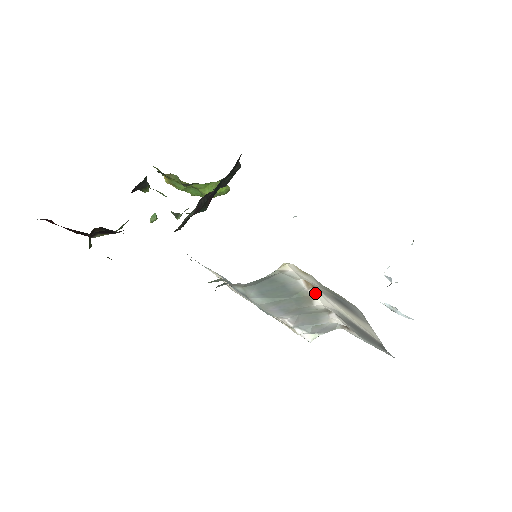
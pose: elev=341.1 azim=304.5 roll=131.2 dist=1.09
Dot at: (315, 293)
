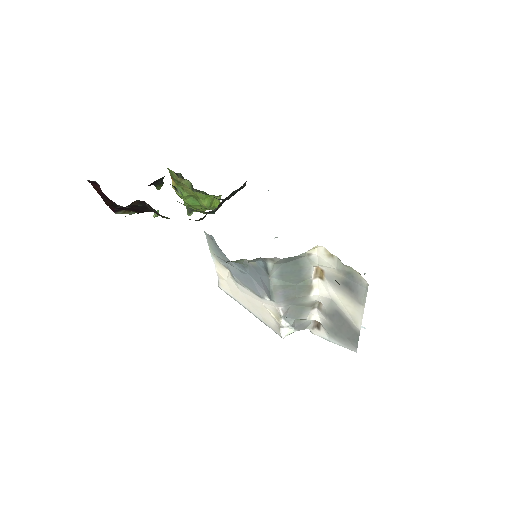
Dot at: (318, 282)
